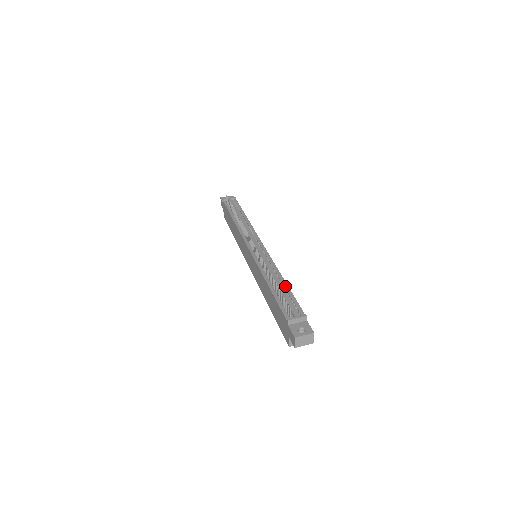
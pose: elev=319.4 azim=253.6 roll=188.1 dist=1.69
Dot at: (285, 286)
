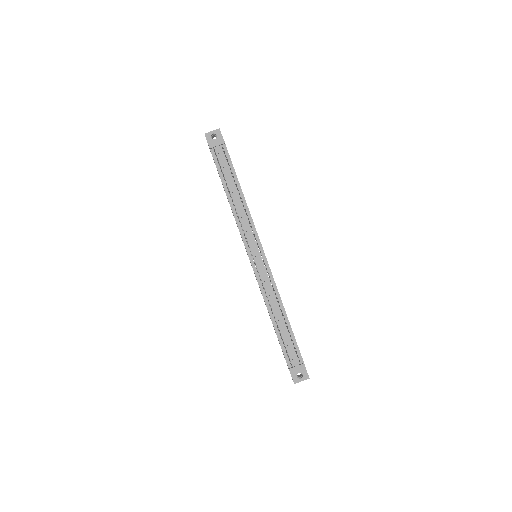
Dot at: (287, 322)
